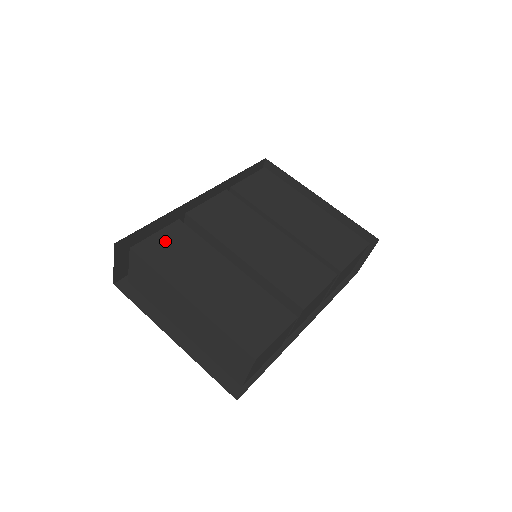
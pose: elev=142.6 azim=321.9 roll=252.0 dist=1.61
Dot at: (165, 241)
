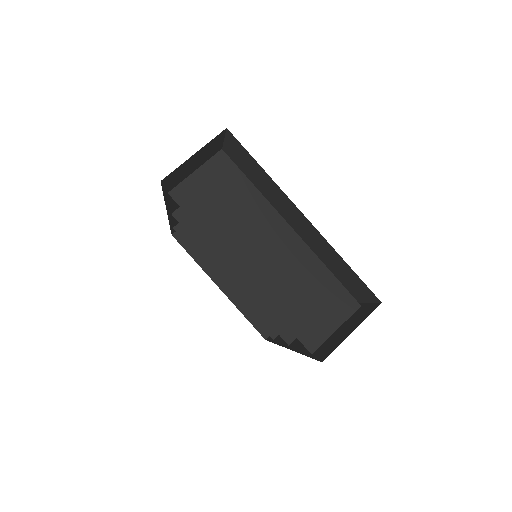
Dot at: occluded
